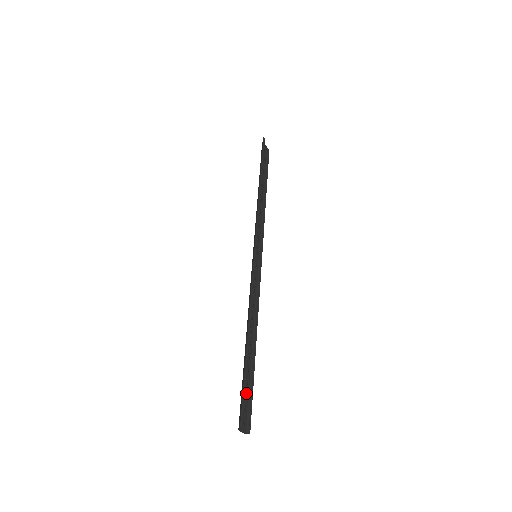
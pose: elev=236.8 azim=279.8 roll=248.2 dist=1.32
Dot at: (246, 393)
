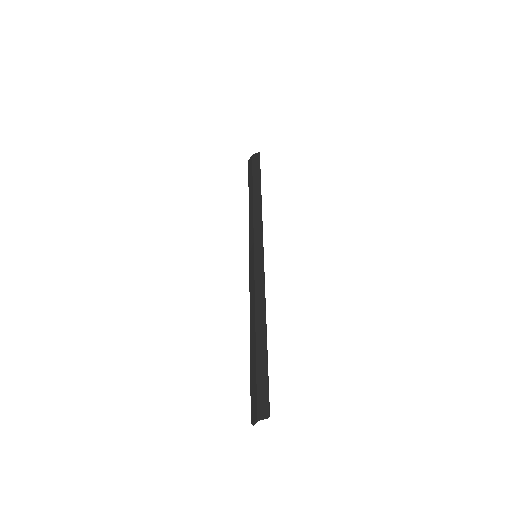
Dot at: (257, 384)
